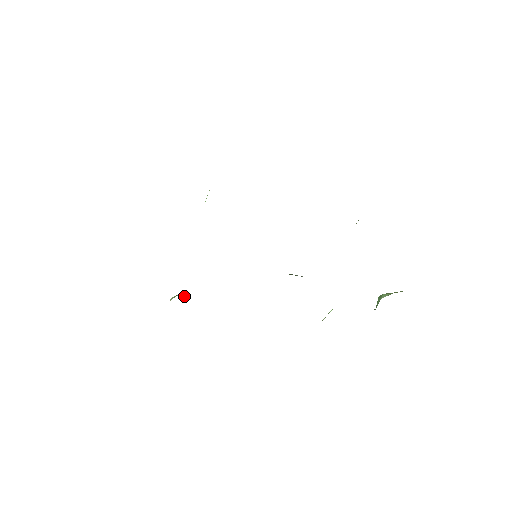
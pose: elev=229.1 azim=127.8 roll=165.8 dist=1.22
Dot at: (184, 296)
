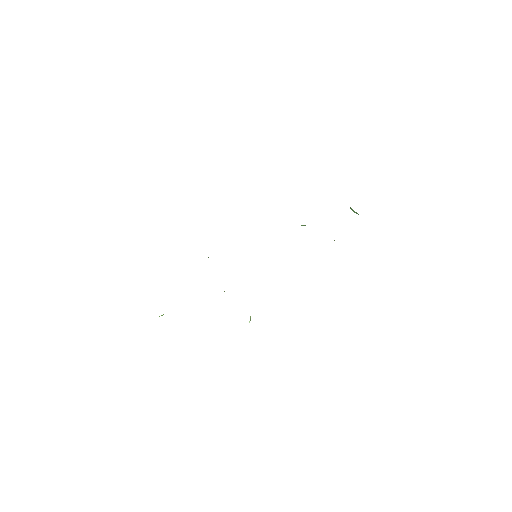
Dot at: occluded
